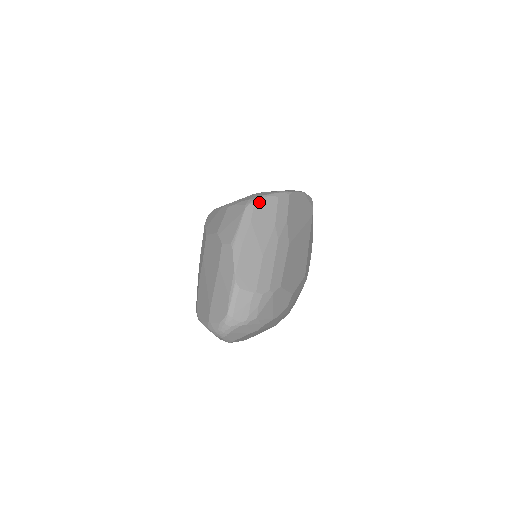
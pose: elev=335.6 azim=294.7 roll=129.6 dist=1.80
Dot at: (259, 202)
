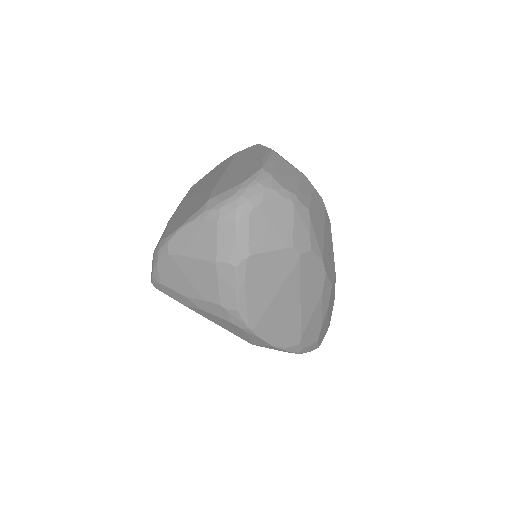
Dot at: occluded
